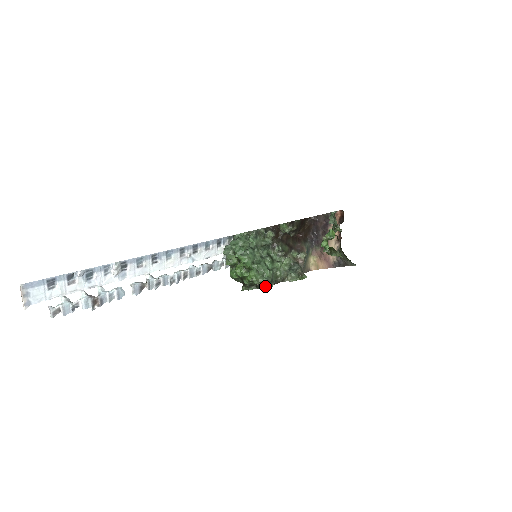
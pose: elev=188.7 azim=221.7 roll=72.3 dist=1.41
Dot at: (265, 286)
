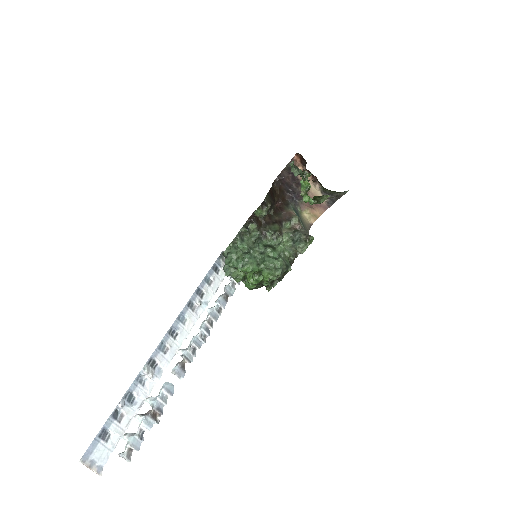
Dot at: (285, 274)
